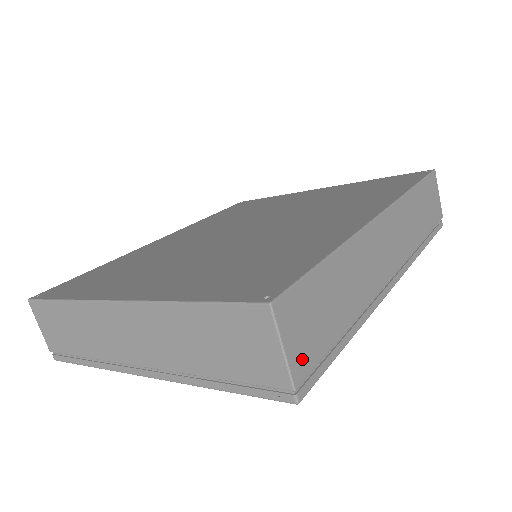
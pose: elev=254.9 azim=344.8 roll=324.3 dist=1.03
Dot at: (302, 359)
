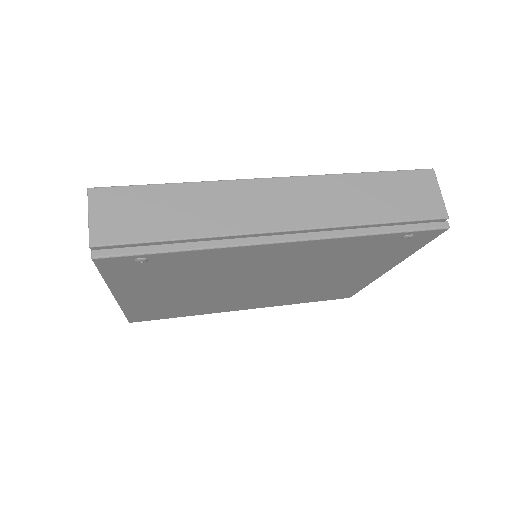
Dot at: (106, 232)
